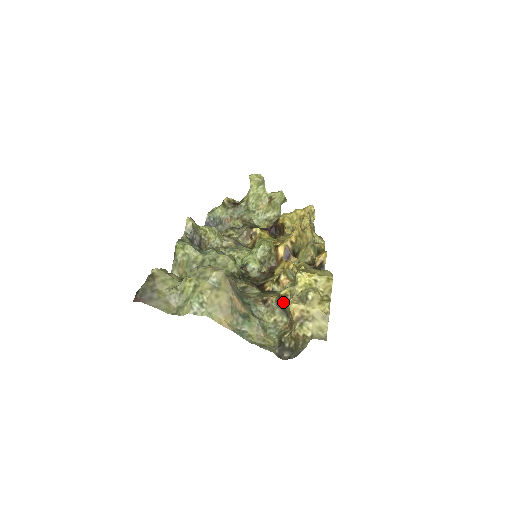
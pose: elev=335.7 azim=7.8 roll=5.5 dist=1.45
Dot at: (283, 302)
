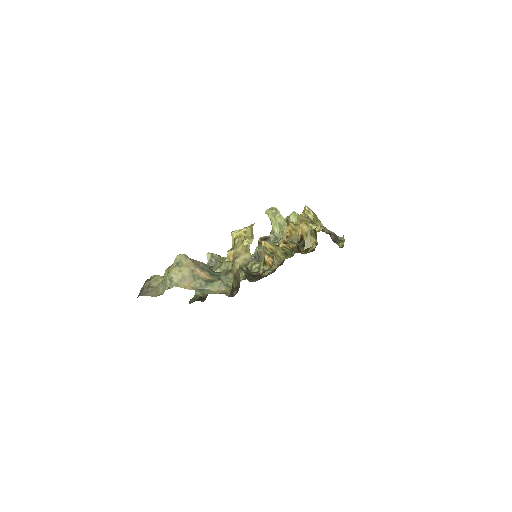
Dot at: occluded
